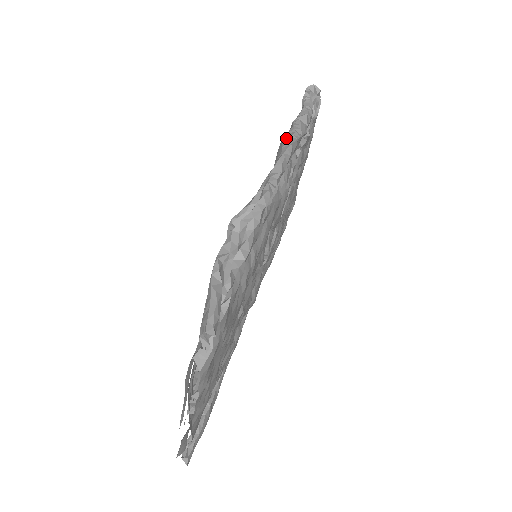
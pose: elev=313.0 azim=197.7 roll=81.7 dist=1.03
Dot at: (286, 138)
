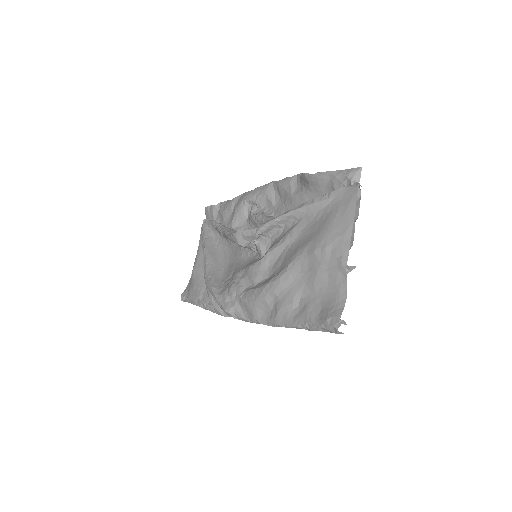
Dot at: (252, 190)
